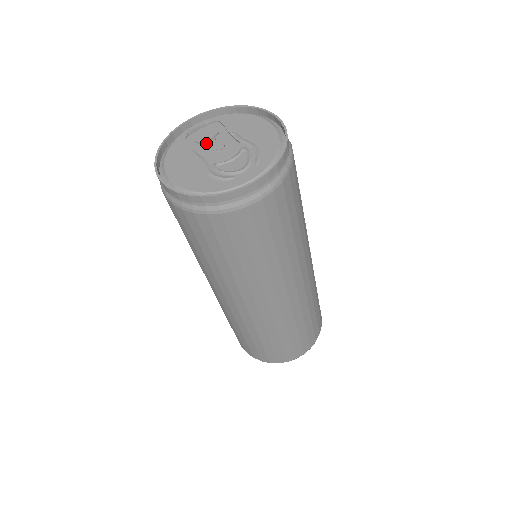
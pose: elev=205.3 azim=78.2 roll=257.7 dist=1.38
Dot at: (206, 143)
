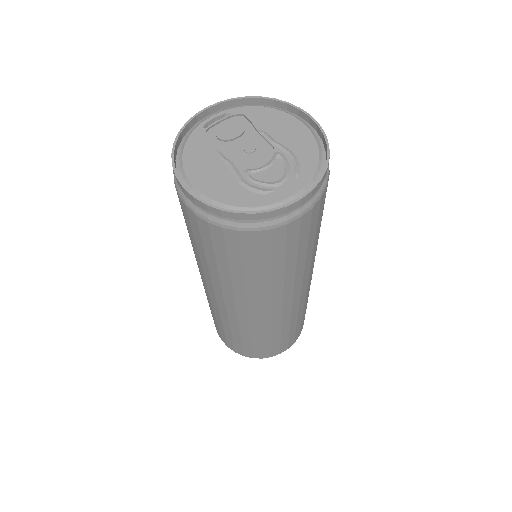
Dot at: (232, 142)
